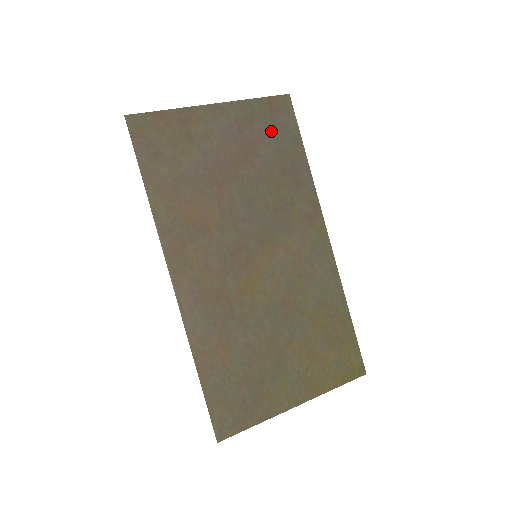
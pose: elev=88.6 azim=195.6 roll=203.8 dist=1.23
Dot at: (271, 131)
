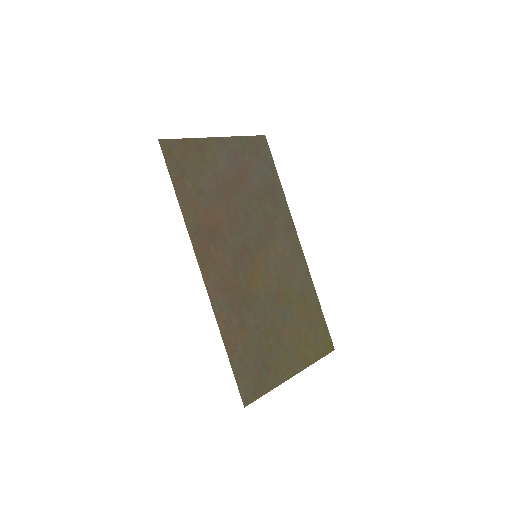
Dot at: (256, 161)
